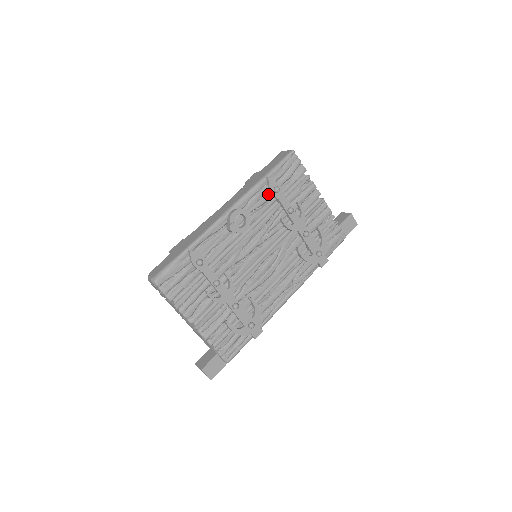
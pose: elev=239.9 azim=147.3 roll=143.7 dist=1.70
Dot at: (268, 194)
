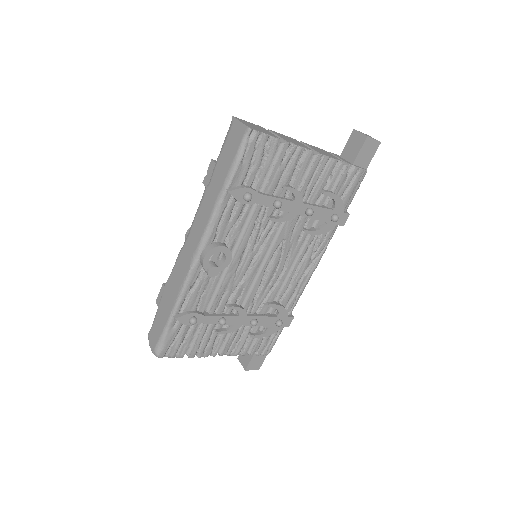
Dot at: (238, 205)
